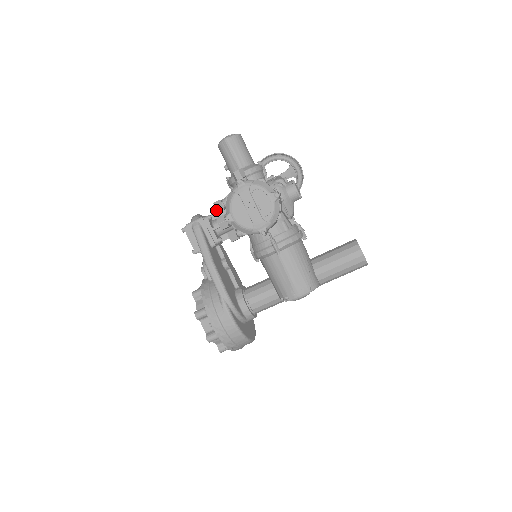
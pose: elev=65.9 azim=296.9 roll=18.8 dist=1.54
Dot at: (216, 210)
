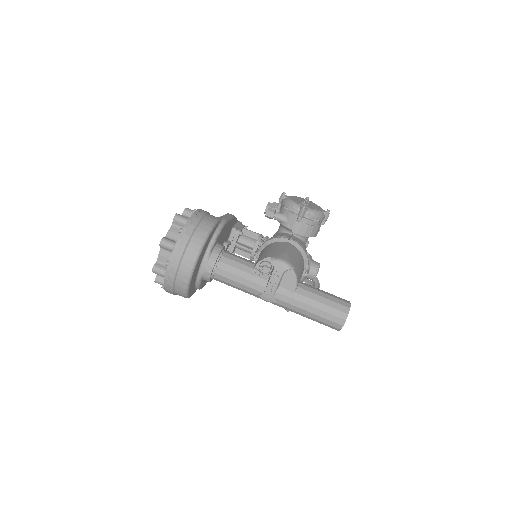
Dot at: occluded
